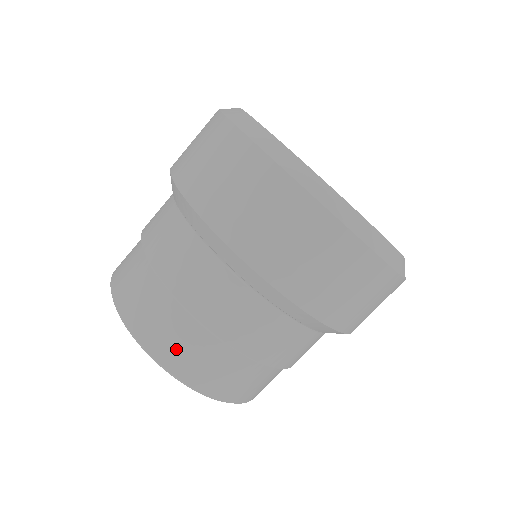
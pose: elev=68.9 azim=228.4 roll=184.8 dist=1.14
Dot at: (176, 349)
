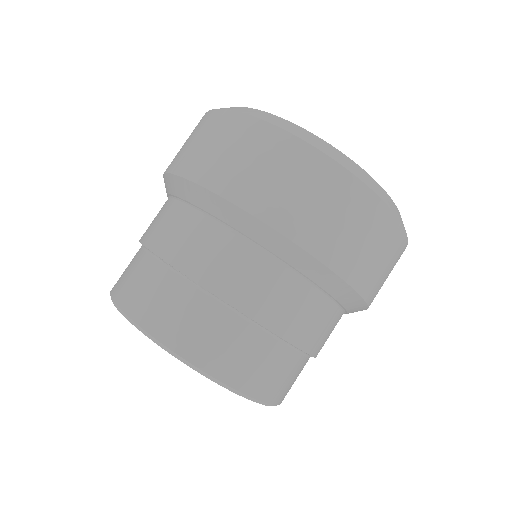
Dot at: (186, 329)
